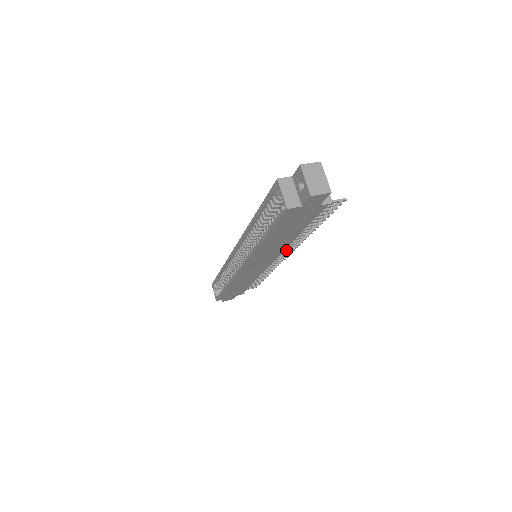
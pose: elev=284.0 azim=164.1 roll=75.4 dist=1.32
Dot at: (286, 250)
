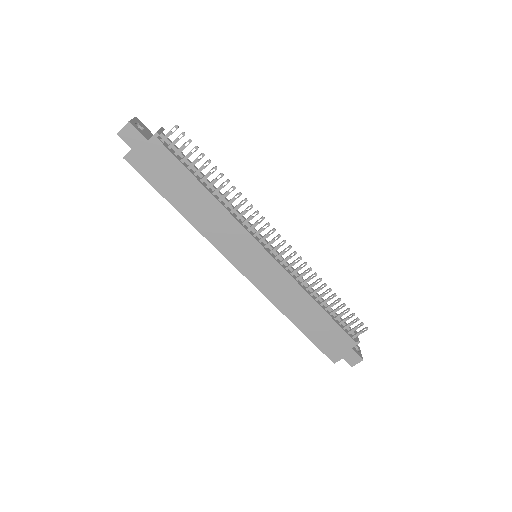
Dot at: (260, 228)
